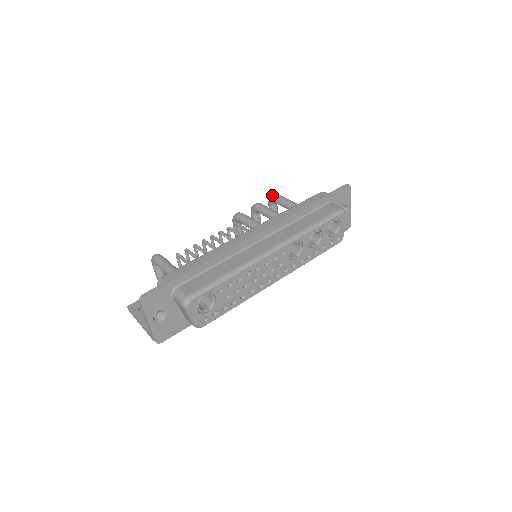
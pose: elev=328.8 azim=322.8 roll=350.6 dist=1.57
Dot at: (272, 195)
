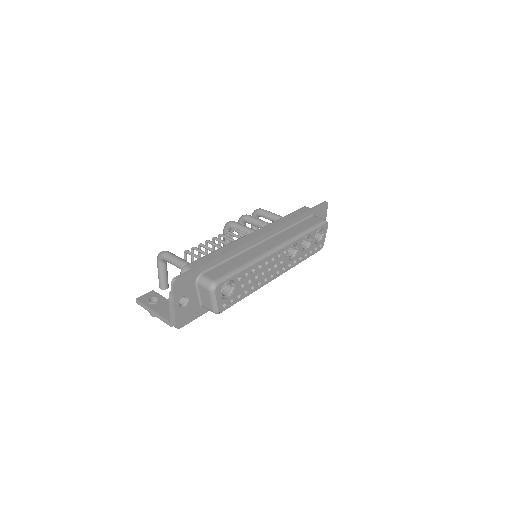
Dot at: (257, 209)
